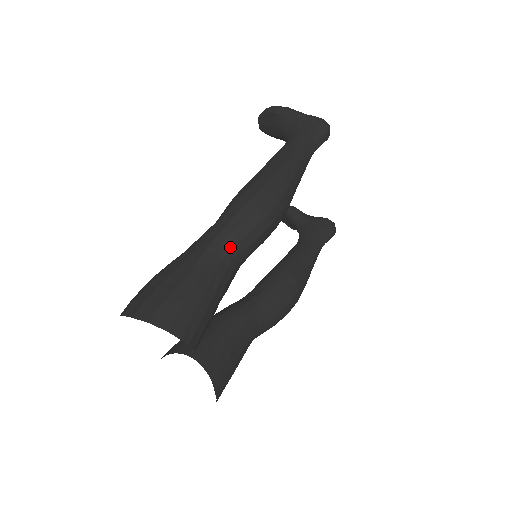
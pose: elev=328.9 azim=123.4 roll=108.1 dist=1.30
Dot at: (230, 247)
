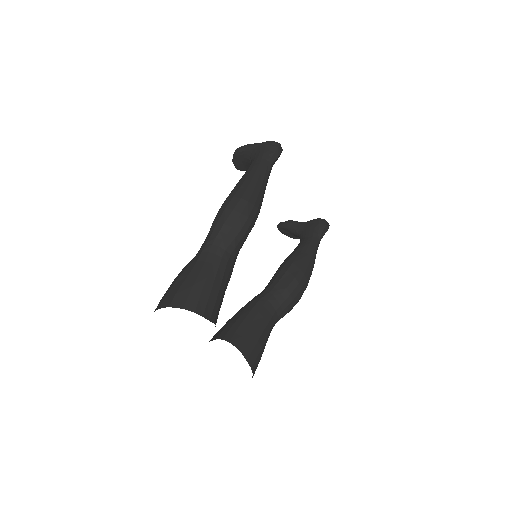
Dot at: (219, 244)
